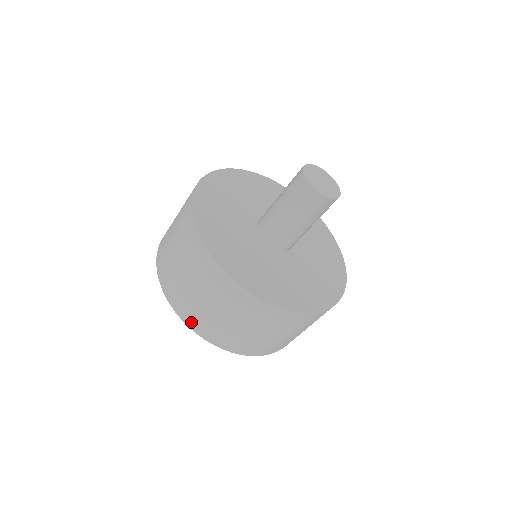
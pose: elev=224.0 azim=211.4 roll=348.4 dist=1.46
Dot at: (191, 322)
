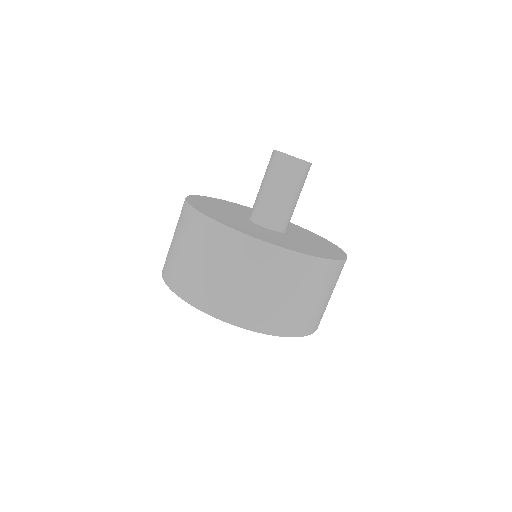
Dot at: occluded
